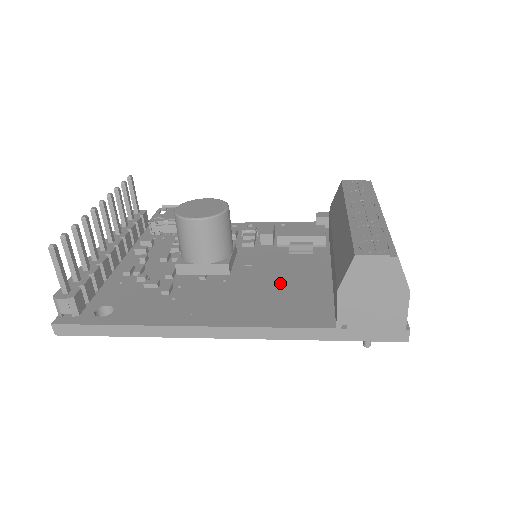
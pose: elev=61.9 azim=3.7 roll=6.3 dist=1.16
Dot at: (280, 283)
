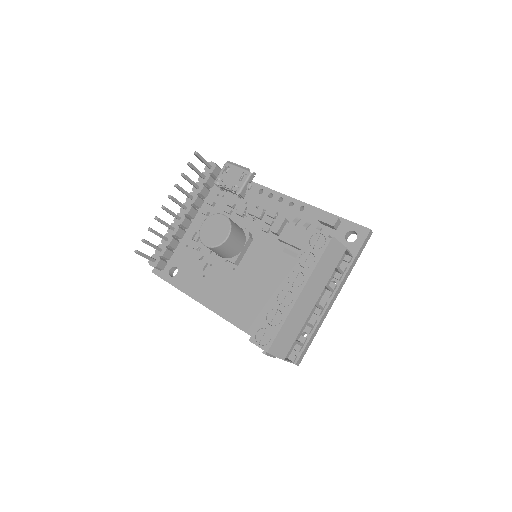
Dot at: (260, 287)
